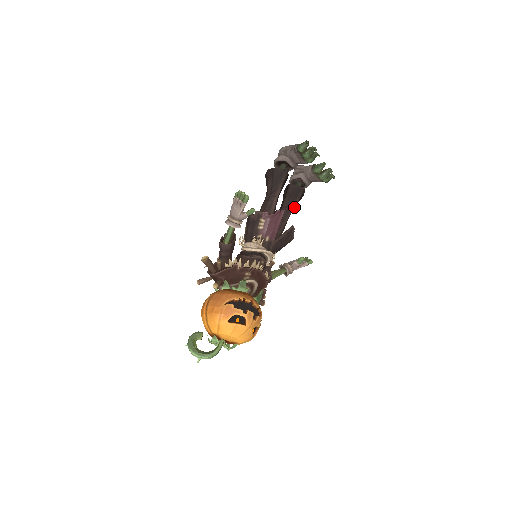
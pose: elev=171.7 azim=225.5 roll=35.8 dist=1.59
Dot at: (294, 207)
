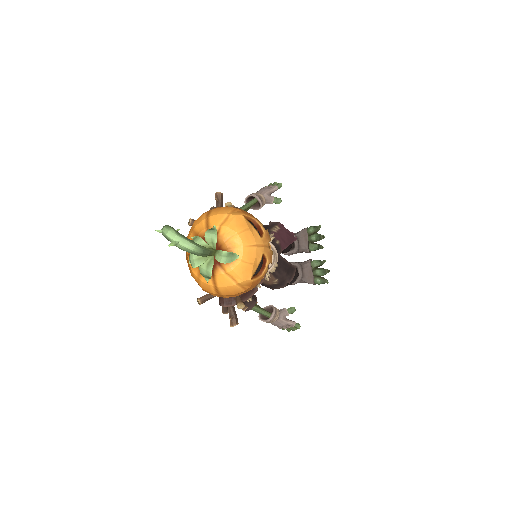
Dot at: occluded
